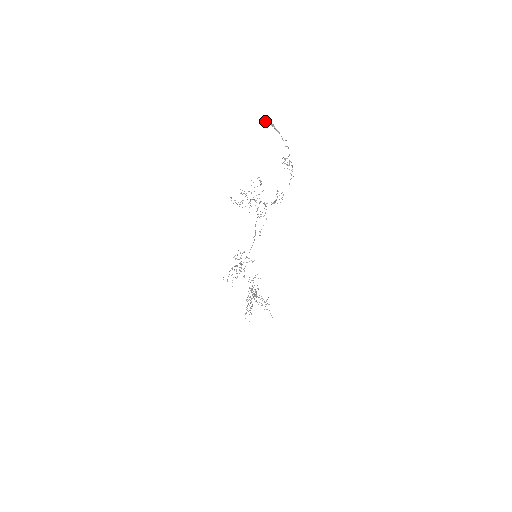
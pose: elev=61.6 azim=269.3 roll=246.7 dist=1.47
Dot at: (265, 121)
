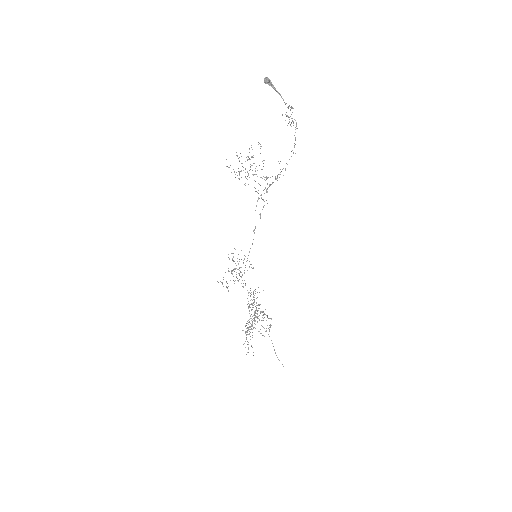
Dot at: (264, 80)
